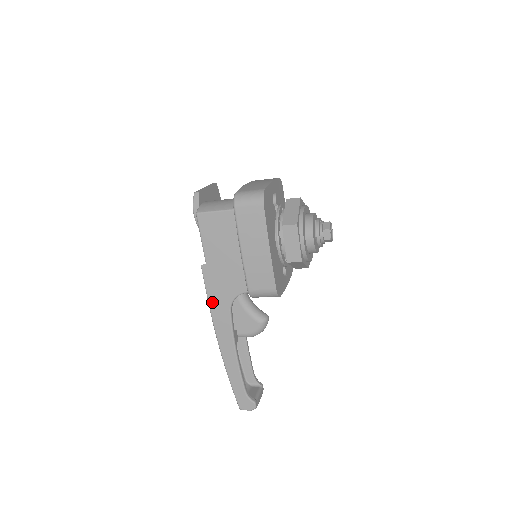
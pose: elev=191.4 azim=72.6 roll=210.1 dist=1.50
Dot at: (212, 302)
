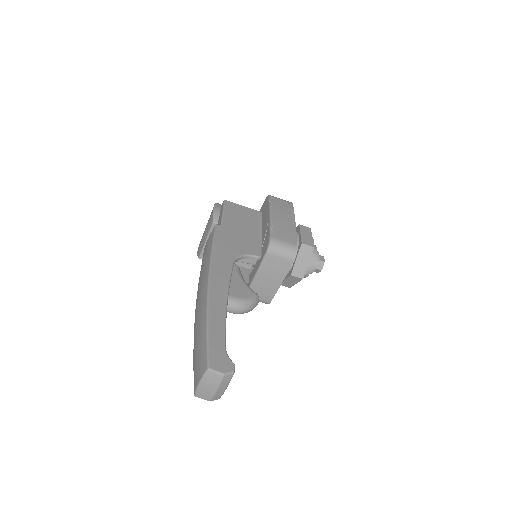
Dot at: (217, 250)
